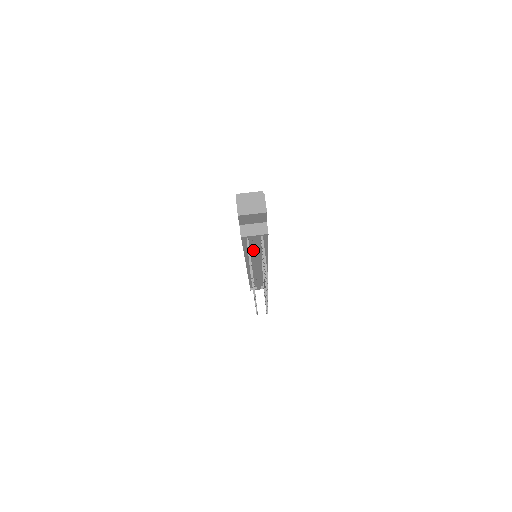
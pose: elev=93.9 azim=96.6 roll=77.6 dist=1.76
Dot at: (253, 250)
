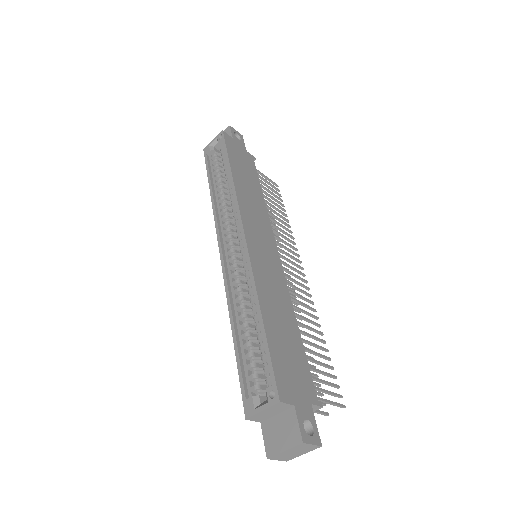
Dot at: occluded
